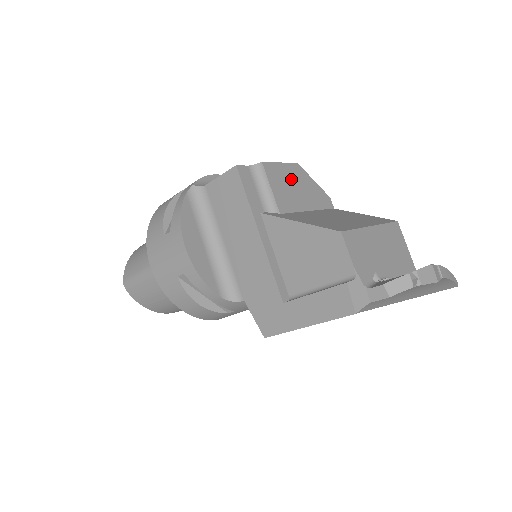
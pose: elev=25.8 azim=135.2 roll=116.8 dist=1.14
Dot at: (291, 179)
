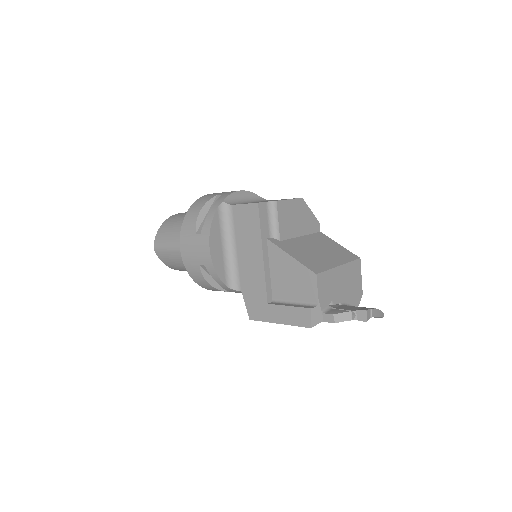
Dot at: (294, 212)
